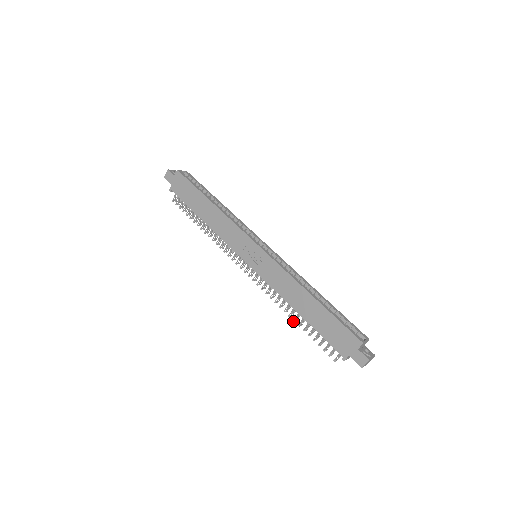
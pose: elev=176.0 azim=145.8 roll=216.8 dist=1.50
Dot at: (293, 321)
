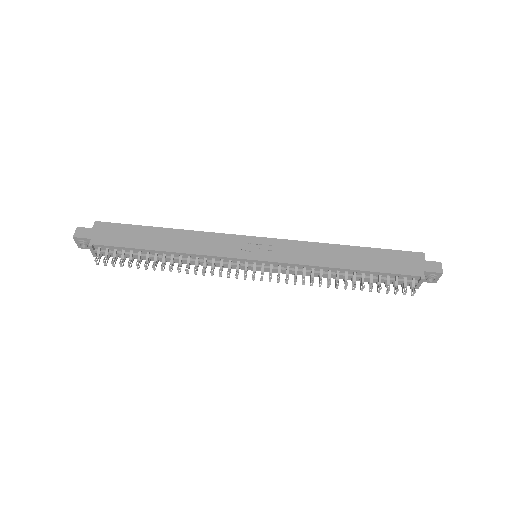
Dot at: (346, 286)
